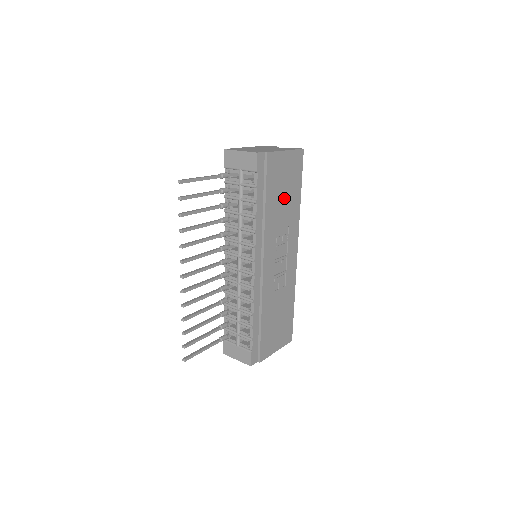
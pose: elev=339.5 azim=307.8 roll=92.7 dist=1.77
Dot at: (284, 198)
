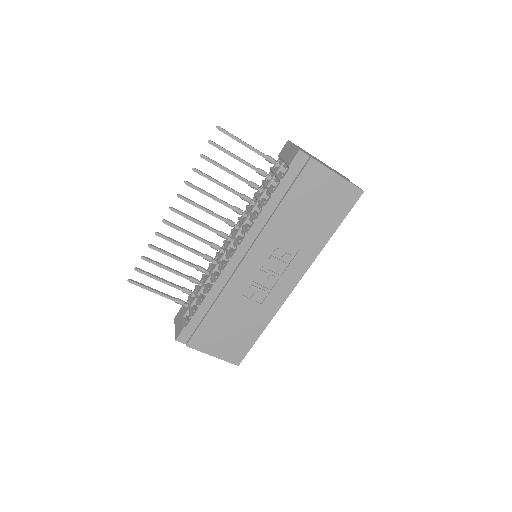
Dot at: (309, 218)
